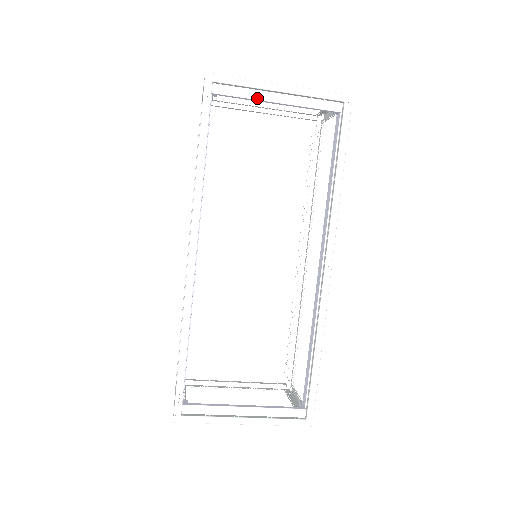
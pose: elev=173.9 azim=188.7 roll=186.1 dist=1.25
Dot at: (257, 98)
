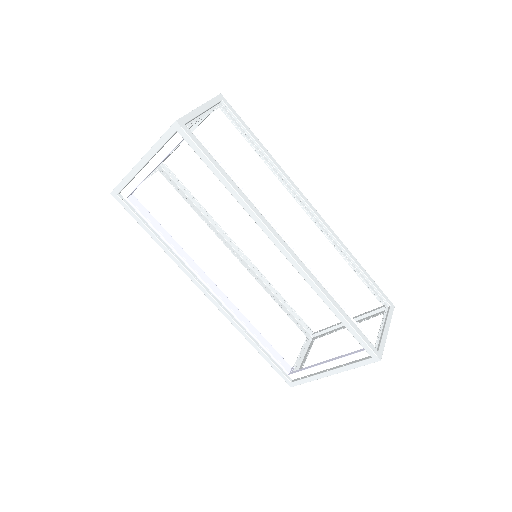
Dot at: (142, 179)
